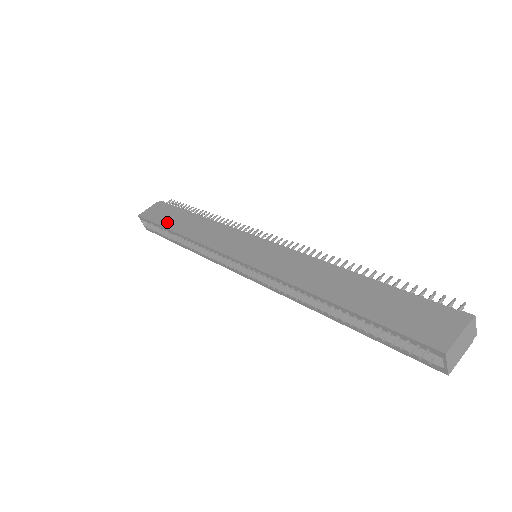
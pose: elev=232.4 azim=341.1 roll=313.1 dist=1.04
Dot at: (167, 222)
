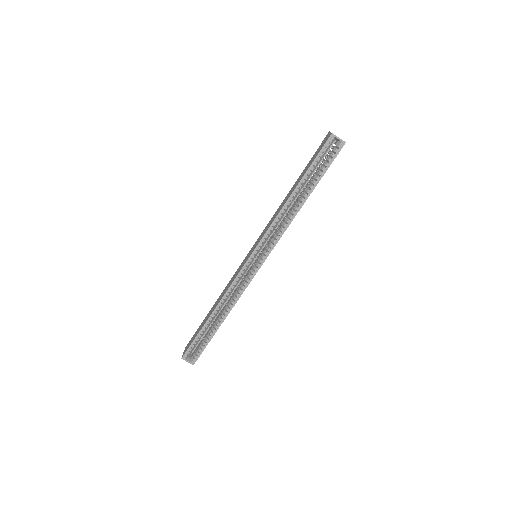
Dot at: (201, 327)
